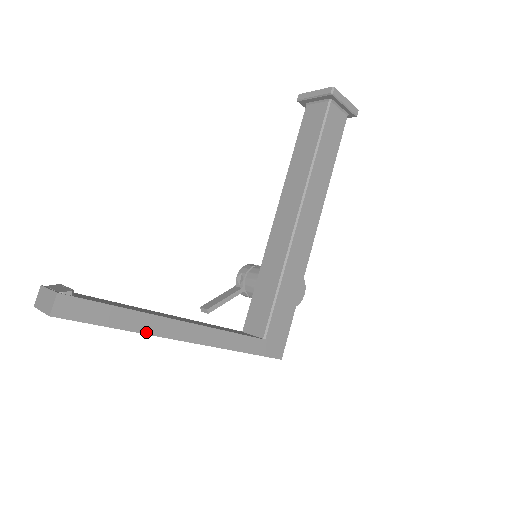
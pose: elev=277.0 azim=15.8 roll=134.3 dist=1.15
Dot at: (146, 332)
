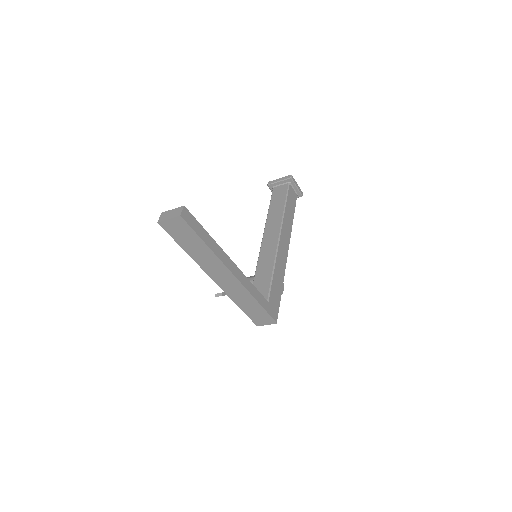
Dot at: (216, 255)
